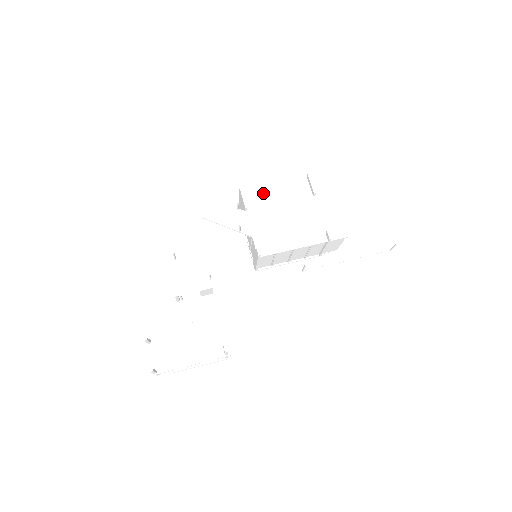
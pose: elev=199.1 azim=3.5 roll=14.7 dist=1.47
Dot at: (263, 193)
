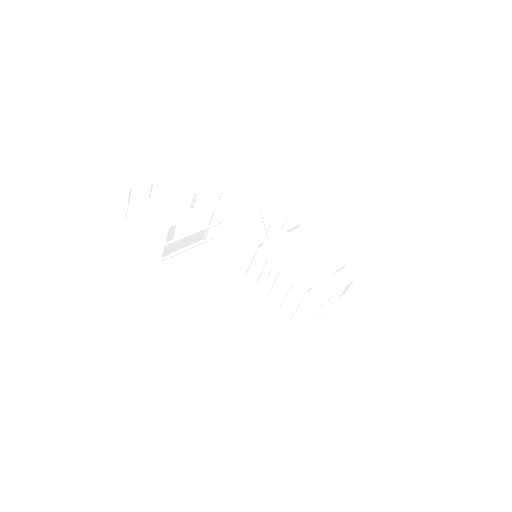
Dot at: (307, 240)
